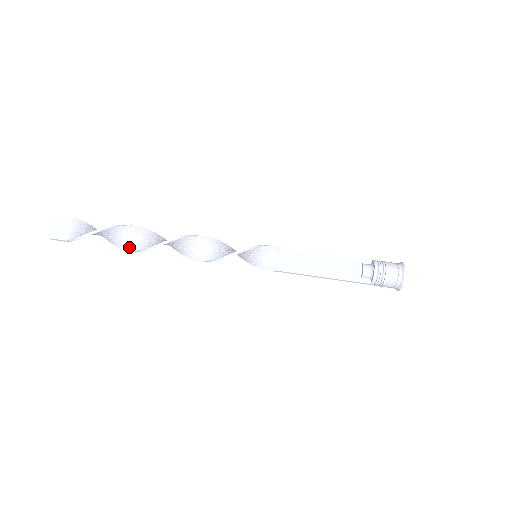
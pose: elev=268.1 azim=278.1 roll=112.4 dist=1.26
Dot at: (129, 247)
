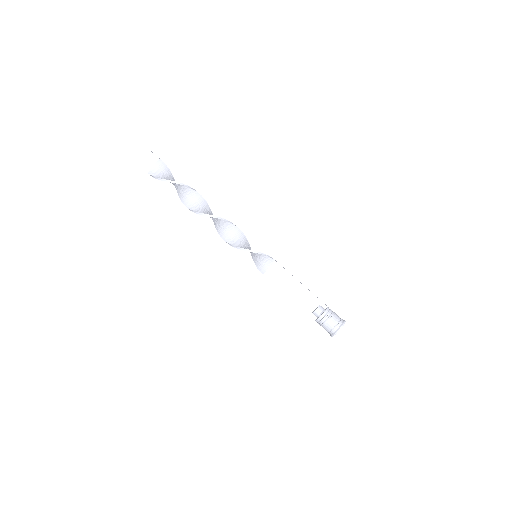
Dot at: (183, 200)
